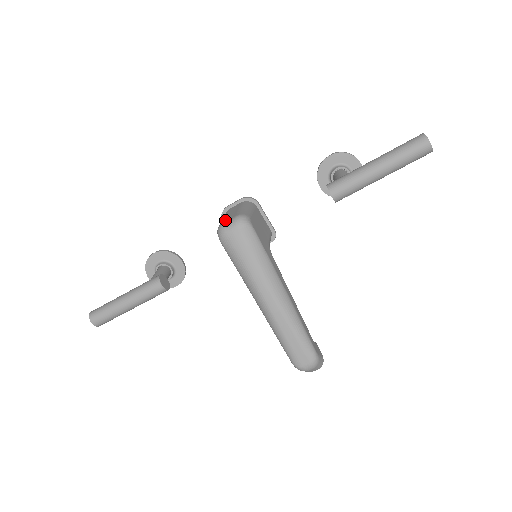
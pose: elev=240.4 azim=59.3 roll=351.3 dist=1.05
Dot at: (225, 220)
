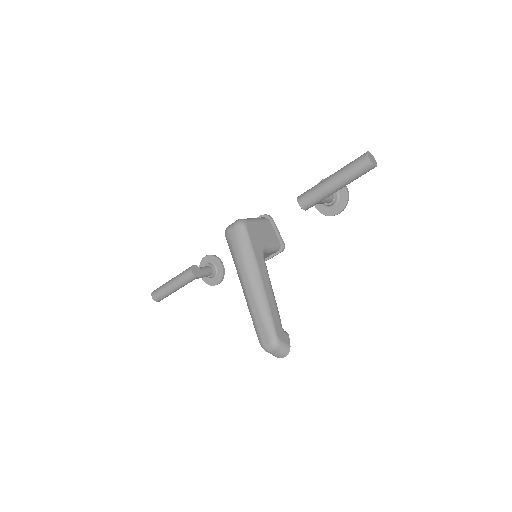
Dot at: occluded
